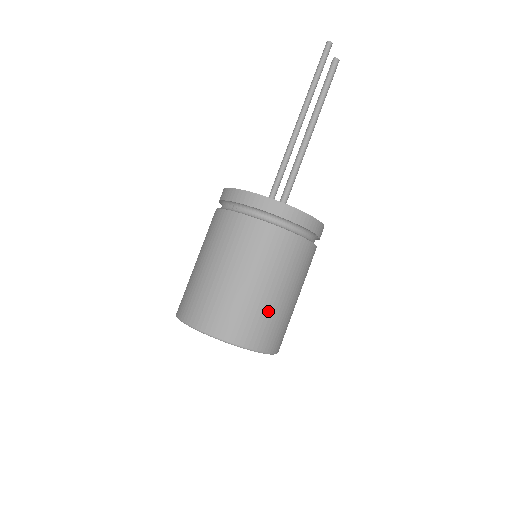
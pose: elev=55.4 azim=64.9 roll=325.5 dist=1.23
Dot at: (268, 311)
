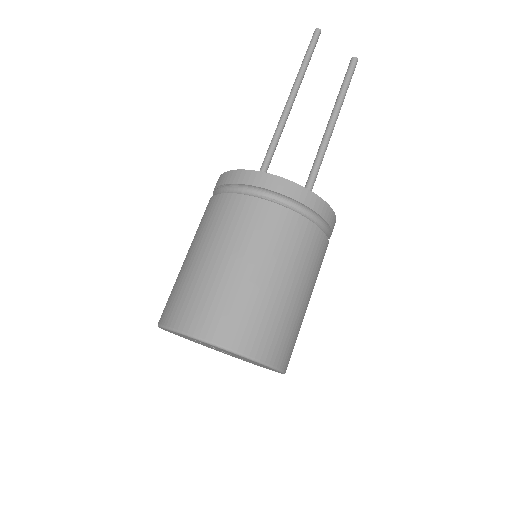
Dot at: (300, 326)
